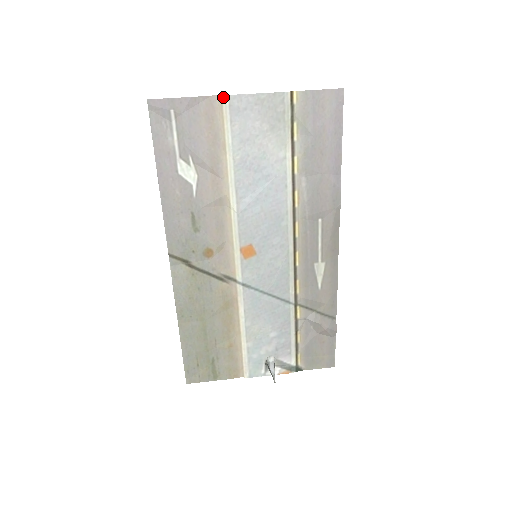
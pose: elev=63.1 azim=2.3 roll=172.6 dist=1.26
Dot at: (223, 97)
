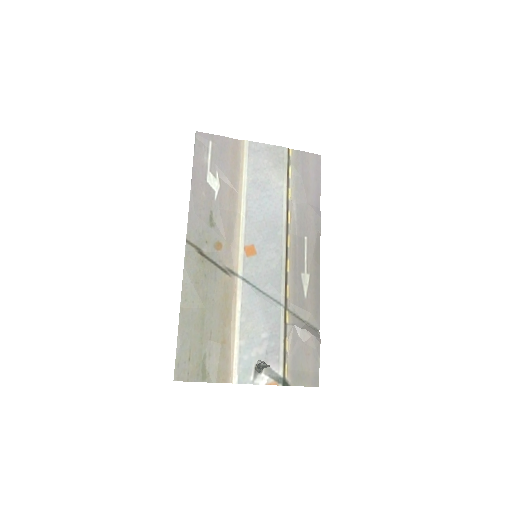
Dot at: (245, 141)
